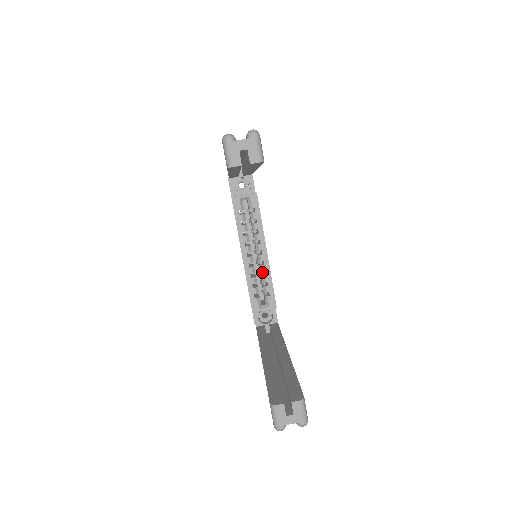
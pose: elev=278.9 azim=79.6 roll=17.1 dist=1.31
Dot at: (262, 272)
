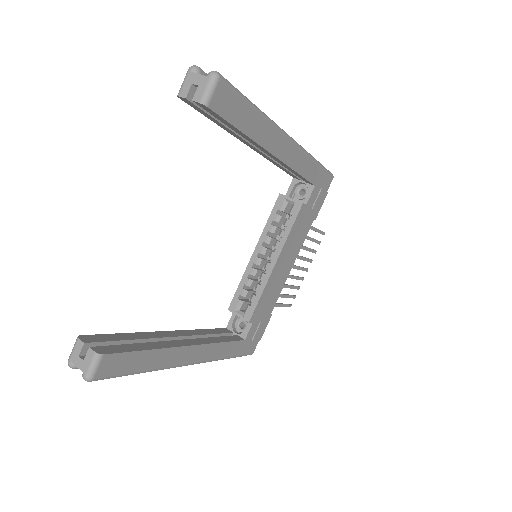
Dot at: (261, 281)
